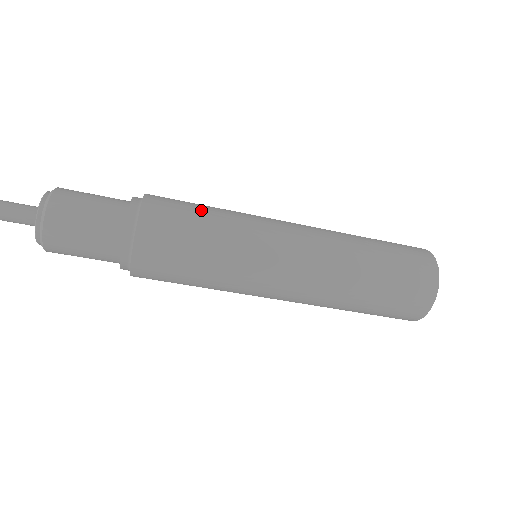
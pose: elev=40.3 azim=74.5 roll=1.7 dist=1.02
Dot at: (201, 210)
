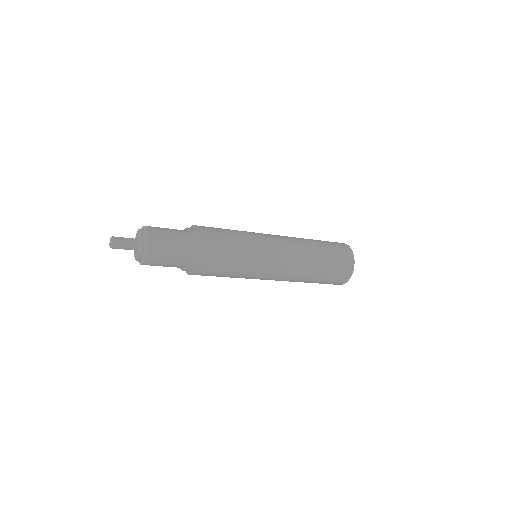
Dot at: (232, 247)
